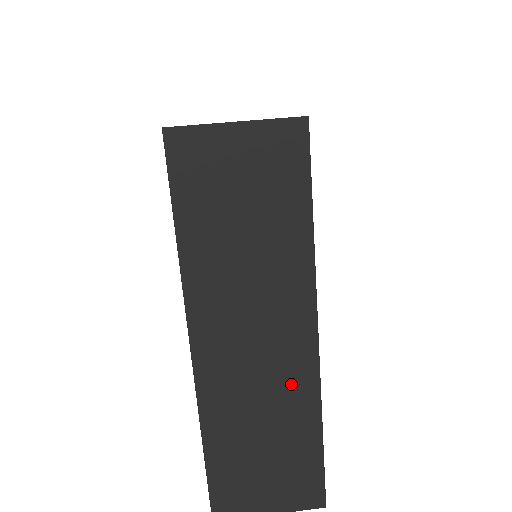
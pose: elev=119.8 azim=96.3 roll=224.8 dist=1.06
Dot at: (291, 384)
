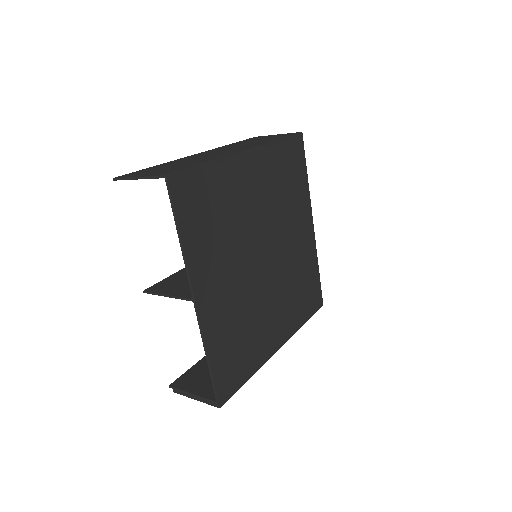
Dot at: occluded
